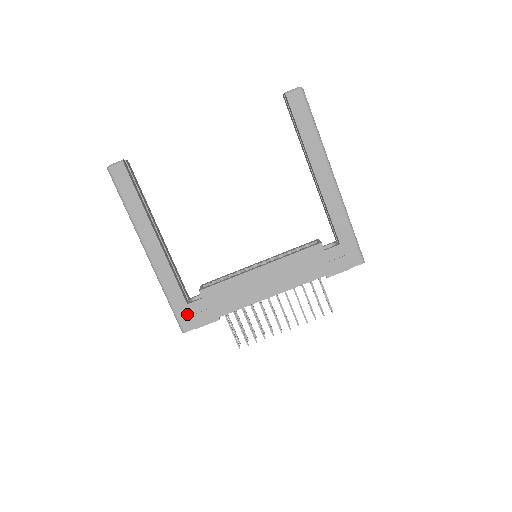
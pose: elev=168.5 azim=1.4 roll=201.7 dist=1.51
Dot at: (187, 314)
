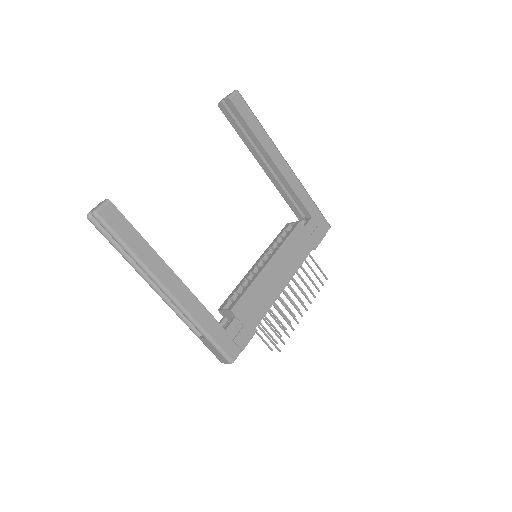
Dot at: (229, 341)
